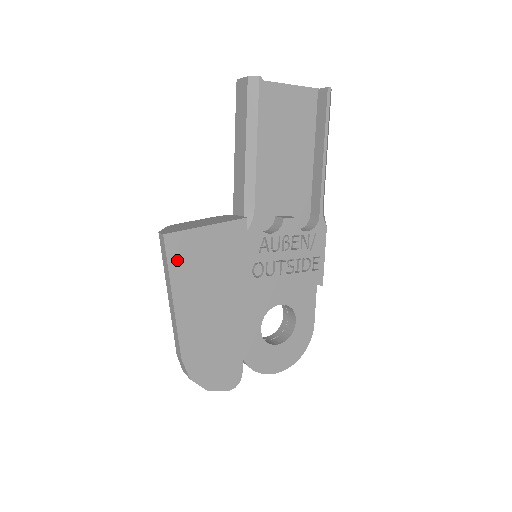
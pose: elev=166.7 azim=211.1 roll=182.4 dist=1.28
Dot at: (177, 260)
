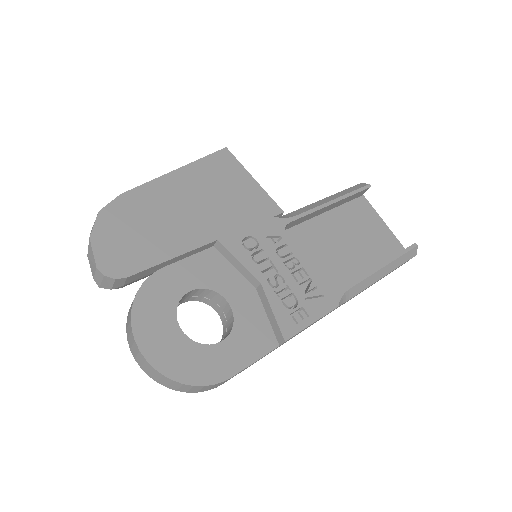
Dot at: (213, 163)
